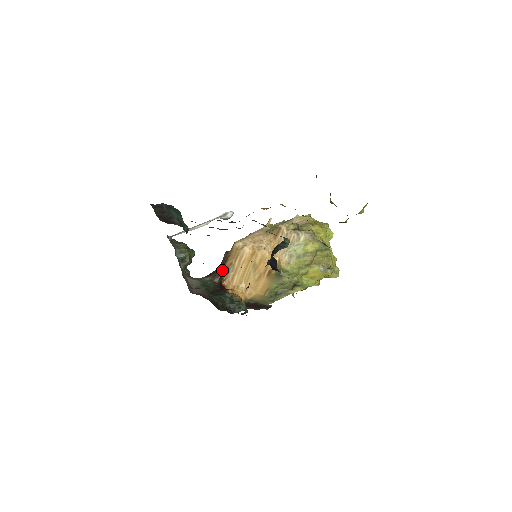
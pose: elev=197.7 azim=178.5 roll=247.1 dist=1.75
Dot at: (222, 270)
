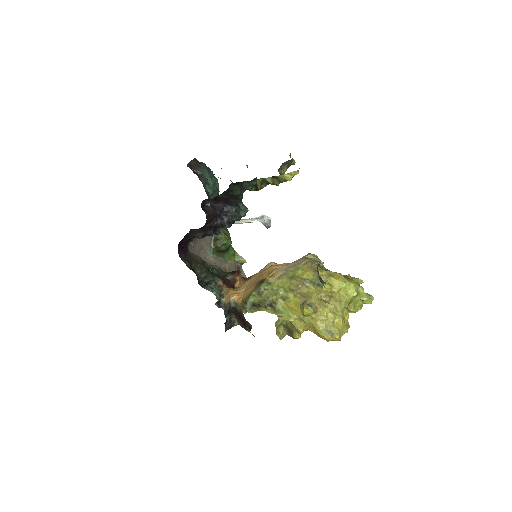
Dot at: (247, 278)
